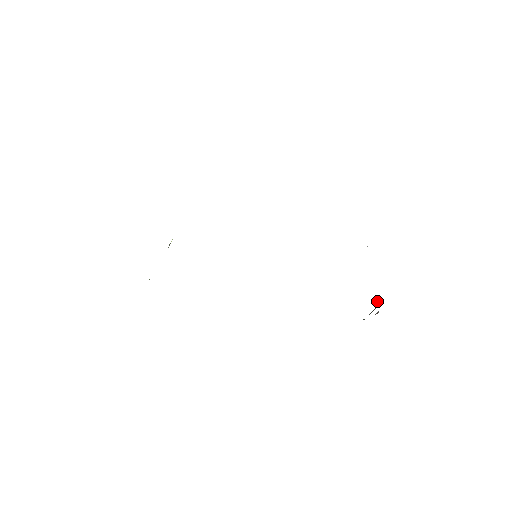
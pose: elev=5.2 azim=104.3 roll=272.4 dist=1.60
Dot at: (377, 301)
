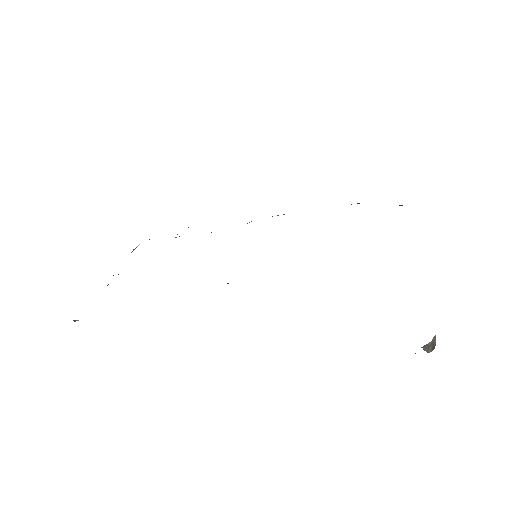
Dot at: occluded
